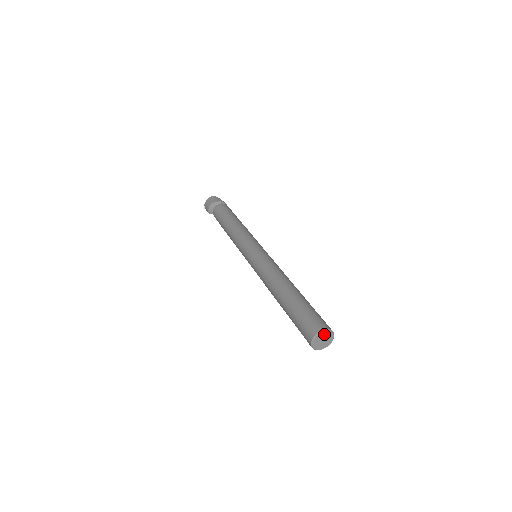
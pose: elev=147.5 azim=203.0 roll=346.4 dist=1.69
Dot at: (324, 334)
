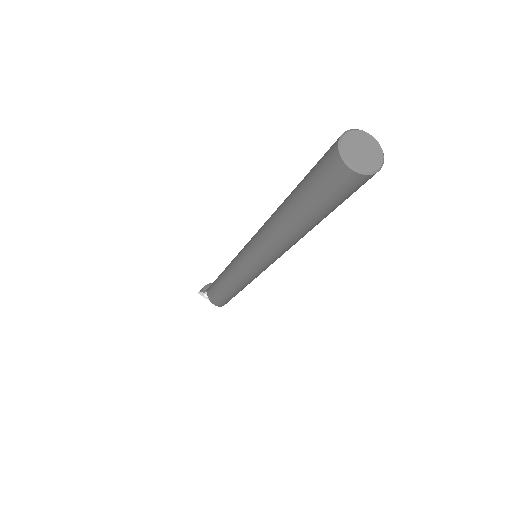
Dot at: (371, 143)
